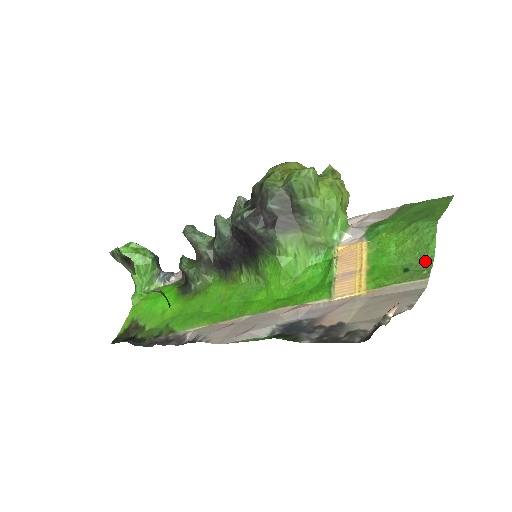
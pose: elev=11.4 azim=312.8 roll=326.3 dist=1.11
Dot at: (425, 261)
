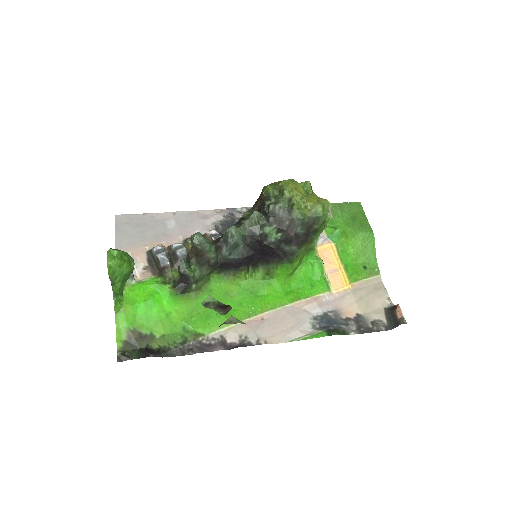
Dot at: (373, 261)
